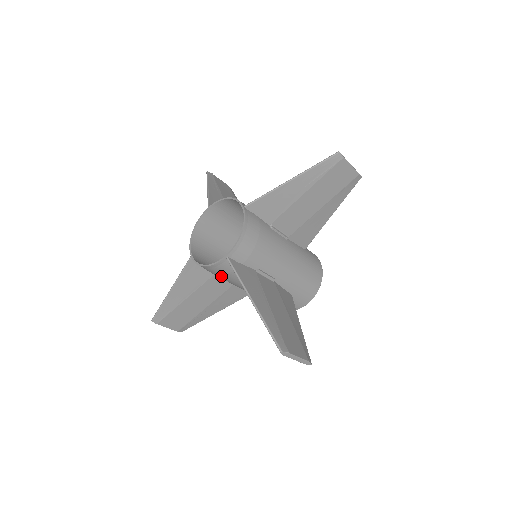
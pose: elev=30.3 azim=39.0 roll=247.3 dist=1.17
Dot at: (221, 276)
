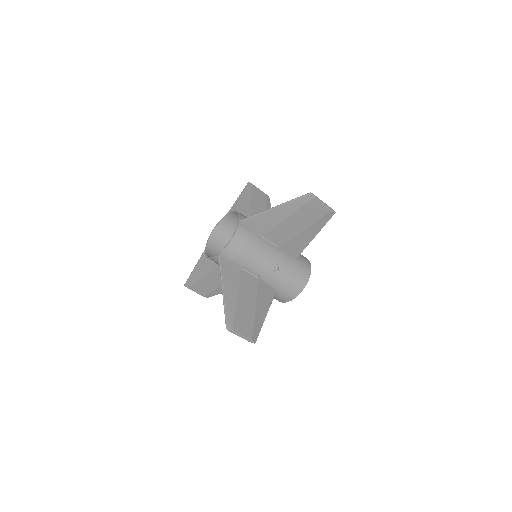
Dot at: (246, 247)
